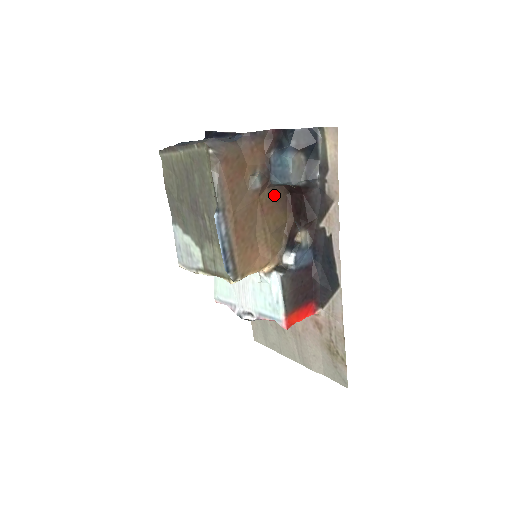
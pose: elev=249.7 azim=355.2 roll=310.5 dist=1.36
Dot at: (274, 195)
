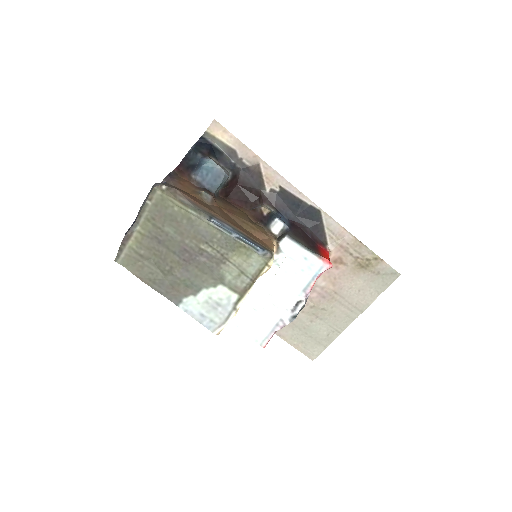
Dot at: (222, 202)
